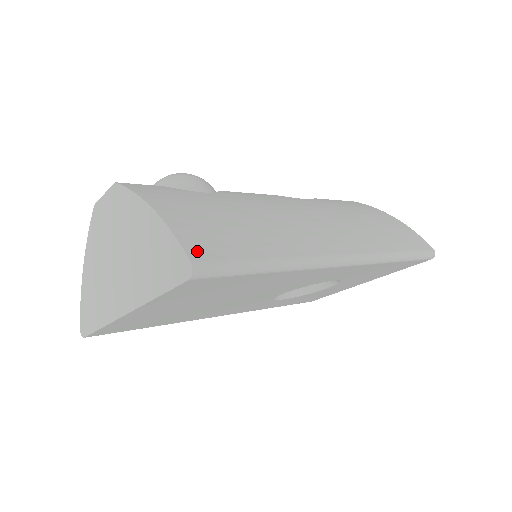
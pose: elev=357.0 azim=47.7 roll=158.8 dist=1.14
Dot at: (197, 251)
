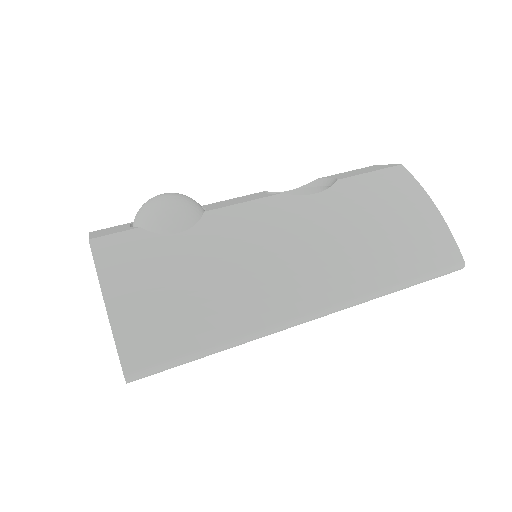
Dot at: (133, 359)
